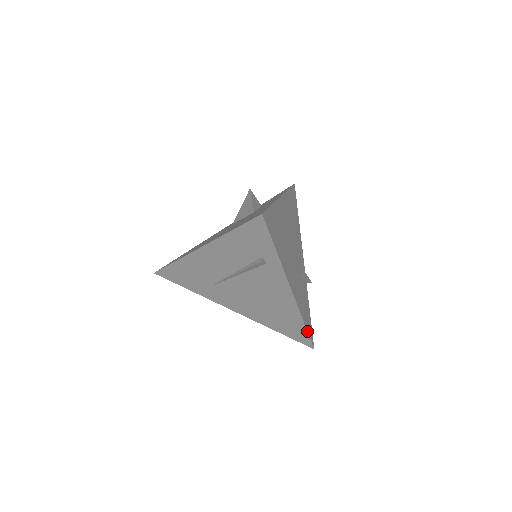
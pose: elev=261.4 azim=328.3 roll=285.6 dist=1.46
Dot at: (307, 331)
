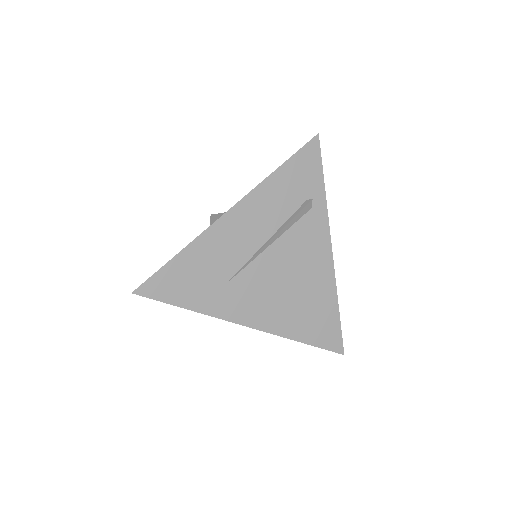
Dot at: occluded
